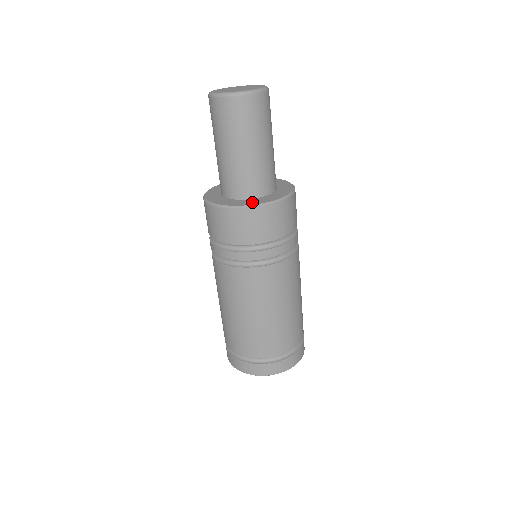
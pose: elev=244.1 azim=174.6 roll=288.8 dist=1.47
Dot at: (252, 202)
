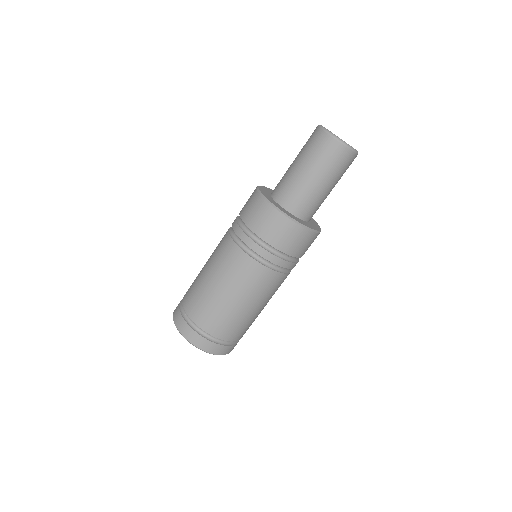
Dot at: (287, 212)
